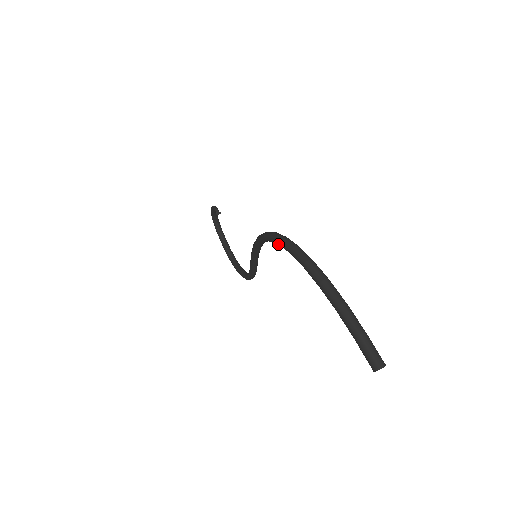
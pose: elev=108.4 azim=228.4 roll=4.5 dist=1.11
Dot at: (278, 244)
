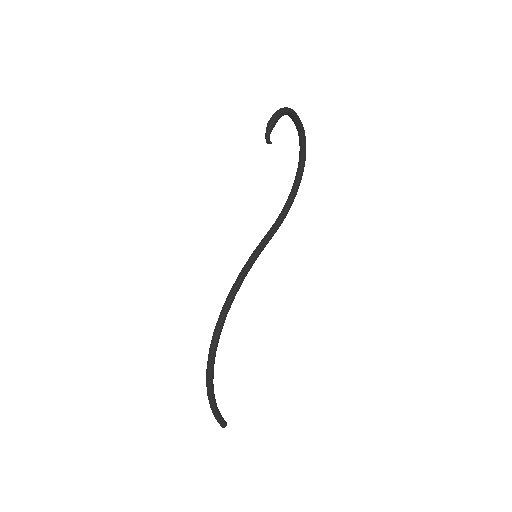
Dot at: (212, 346)
